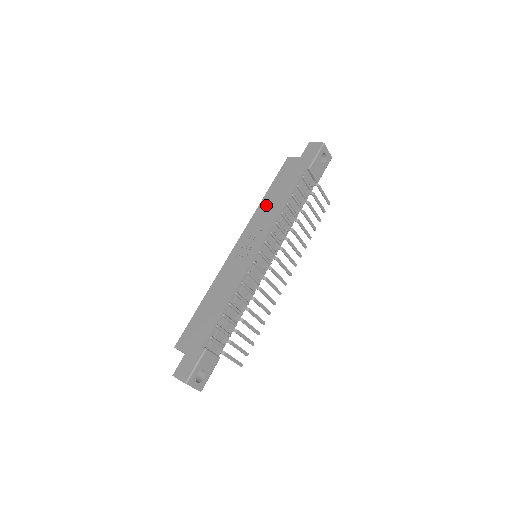
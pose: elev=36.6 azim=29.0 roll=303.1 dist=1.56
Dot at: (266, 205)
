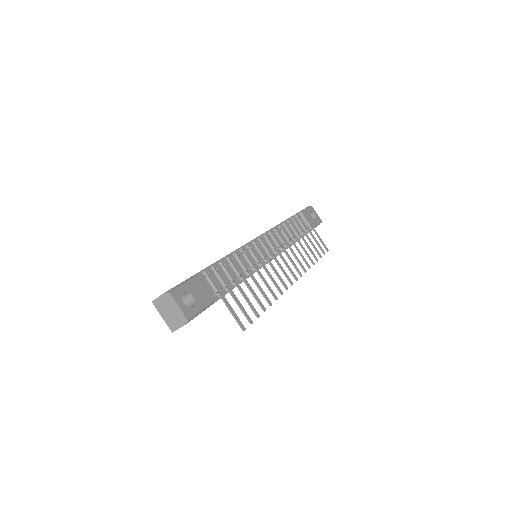
Dot at: occluded
